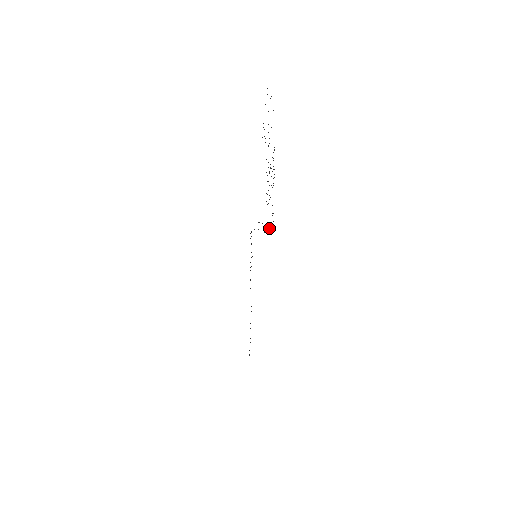
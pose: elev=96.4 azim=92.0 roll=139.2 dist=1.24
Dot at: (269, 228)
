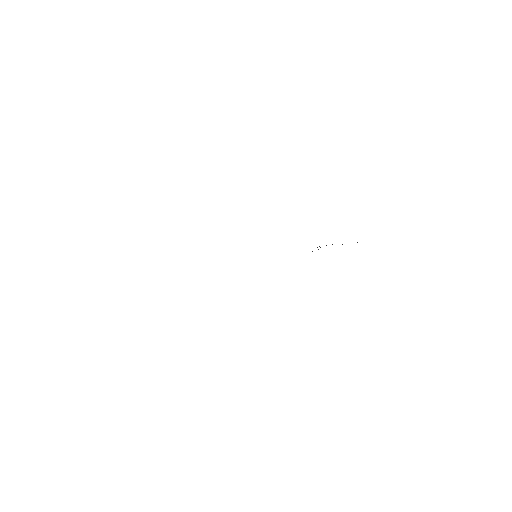
Dot at: occluded
